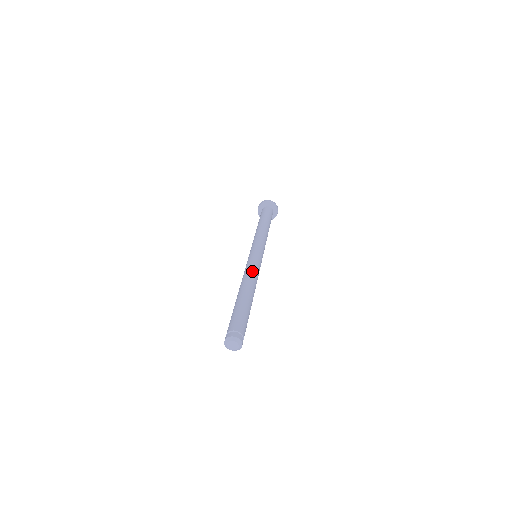
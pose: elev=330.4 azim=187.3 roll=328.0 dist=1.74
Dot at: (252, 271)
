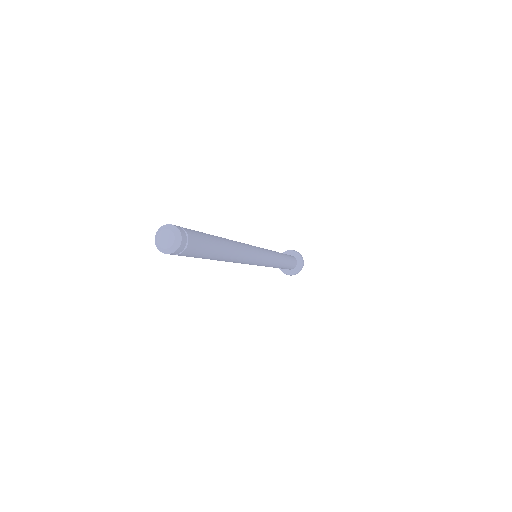
Dot at: (247, 248)
